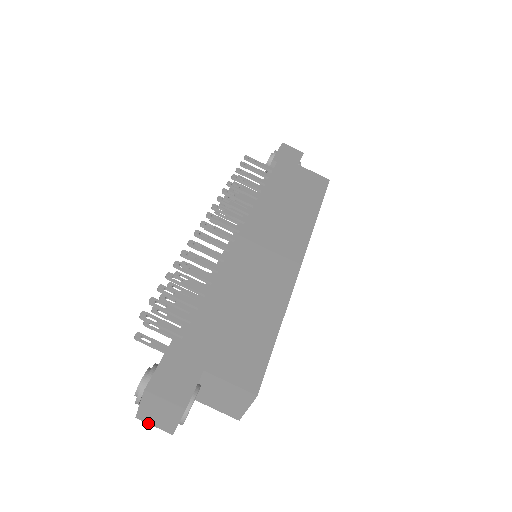
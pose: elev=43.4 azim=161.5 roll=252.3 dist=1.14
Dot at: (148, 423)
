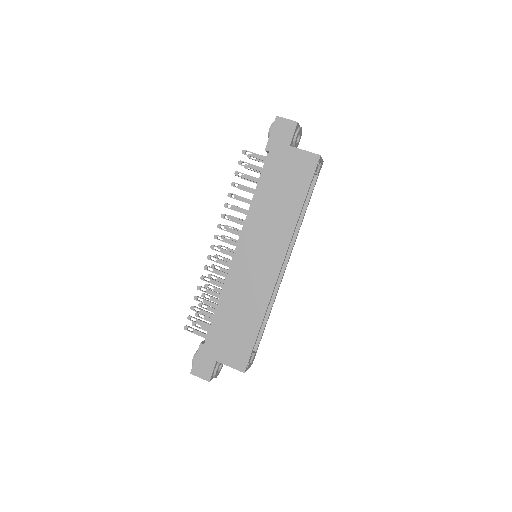
Dot at: occluded
